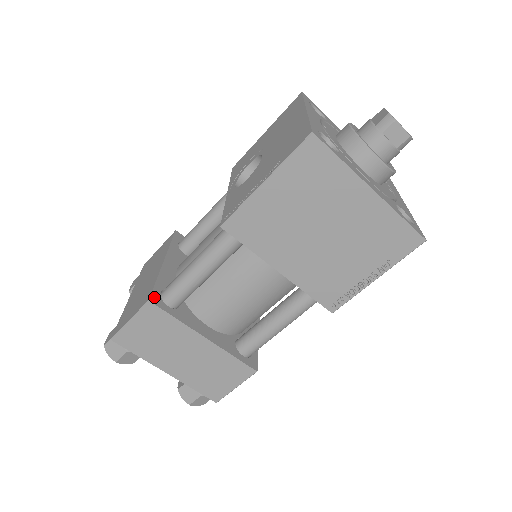
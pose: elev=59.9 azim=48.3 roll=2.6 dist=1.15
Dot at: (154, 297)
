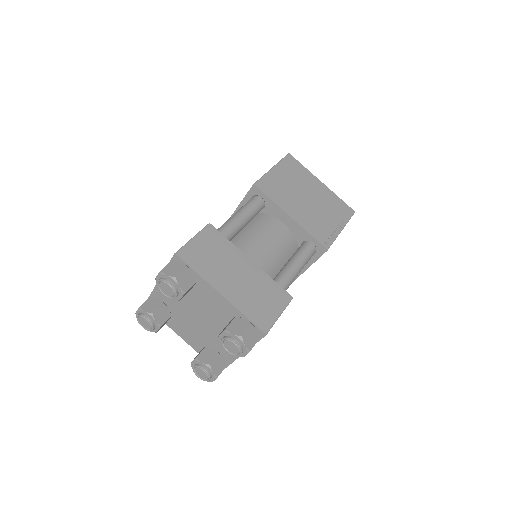
Dot at: occluded
